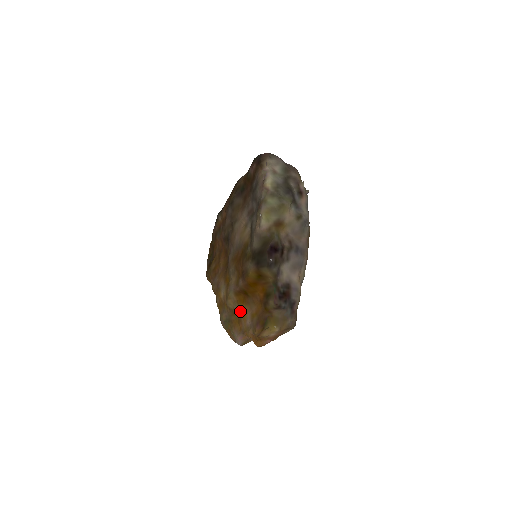
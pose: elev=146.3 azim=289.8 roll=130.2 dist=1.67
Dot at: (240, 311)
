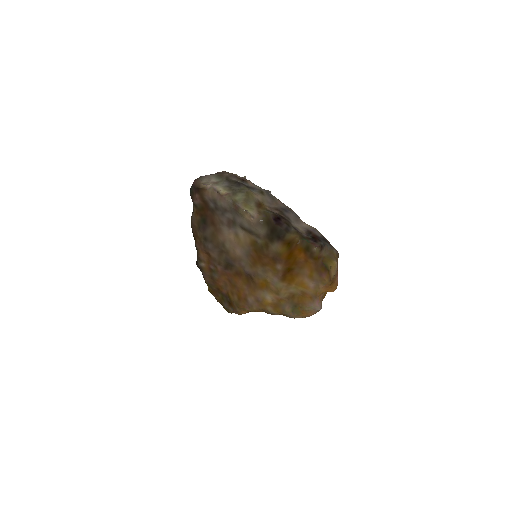
Dot at: (297, 287)
